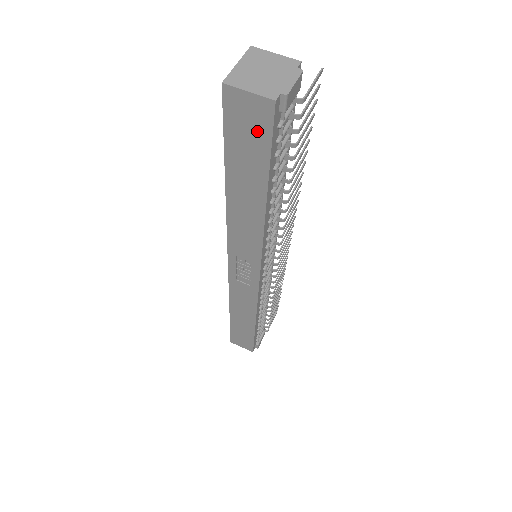
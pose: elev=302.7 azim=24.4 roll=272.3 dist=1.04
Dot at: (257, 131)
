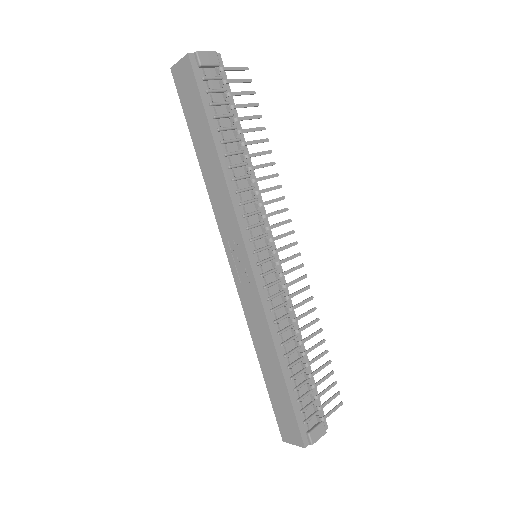
Dot at: (190, 85)
